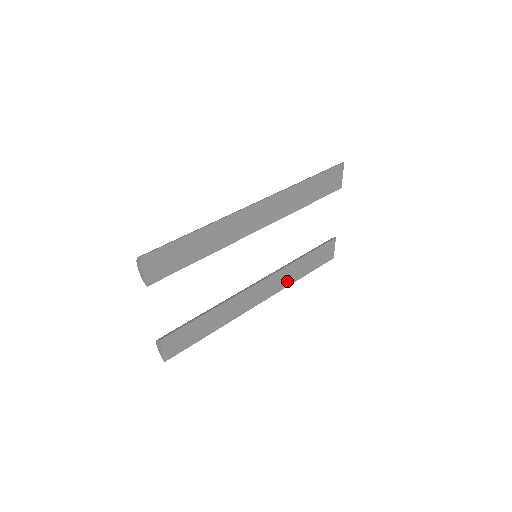
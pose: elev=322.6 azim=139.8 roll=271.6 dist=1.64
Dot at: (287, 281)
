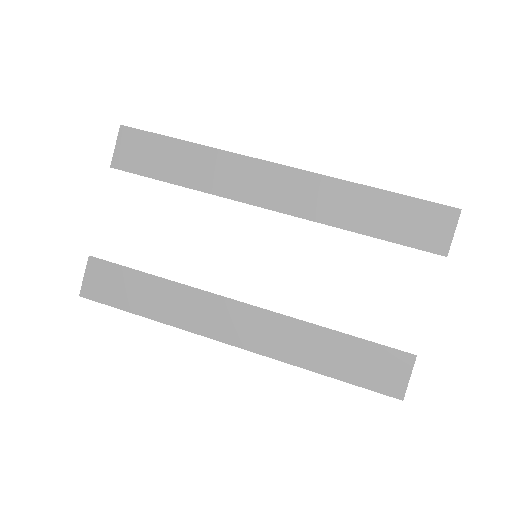
Dot at: (292, 352)
